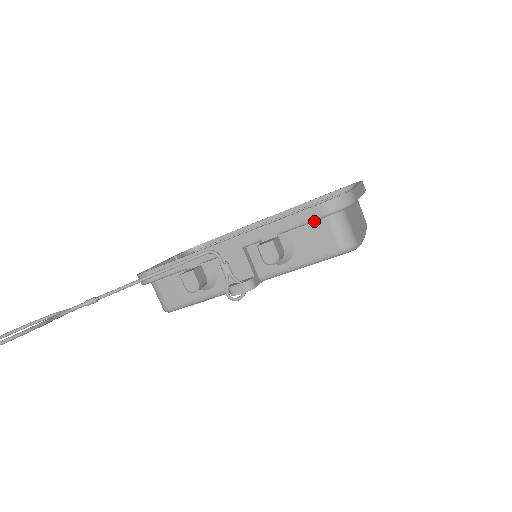
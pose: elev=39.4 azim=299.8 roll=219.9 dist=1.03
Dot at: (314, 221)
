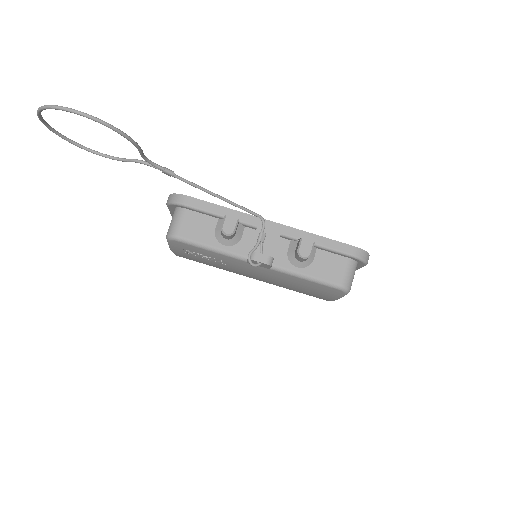
Dot at: (339, 255)
